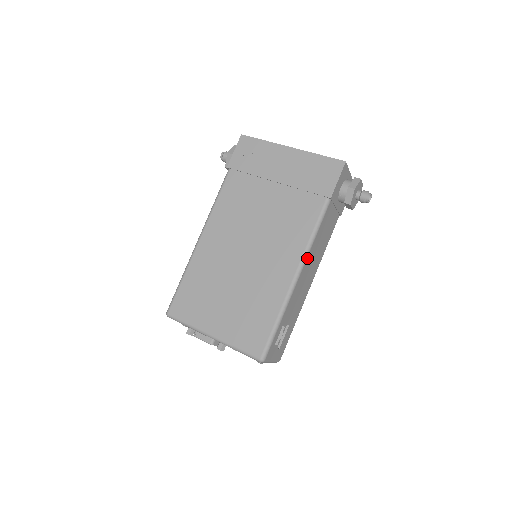
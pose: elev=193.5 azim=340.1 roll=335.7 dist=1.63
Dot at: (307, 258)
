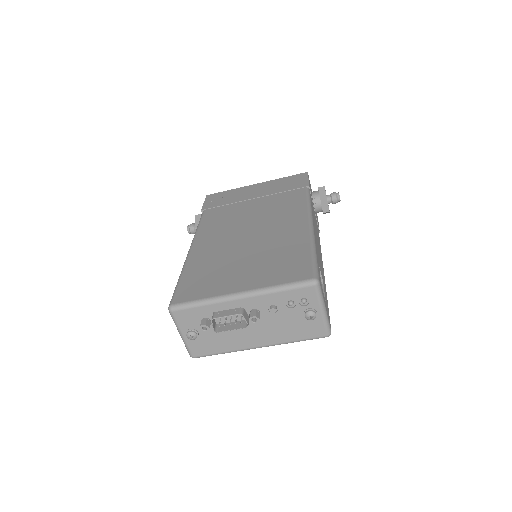
Dot at: occluded
